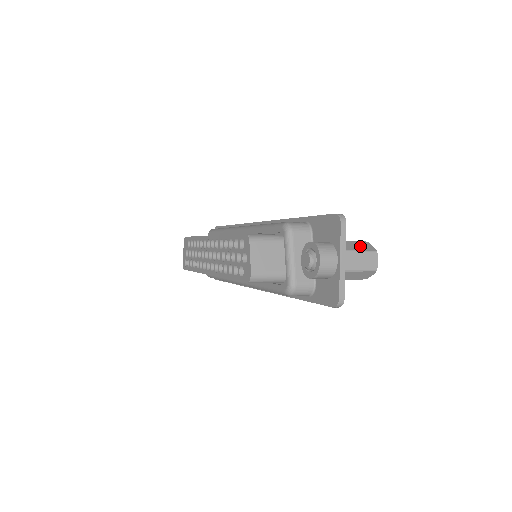
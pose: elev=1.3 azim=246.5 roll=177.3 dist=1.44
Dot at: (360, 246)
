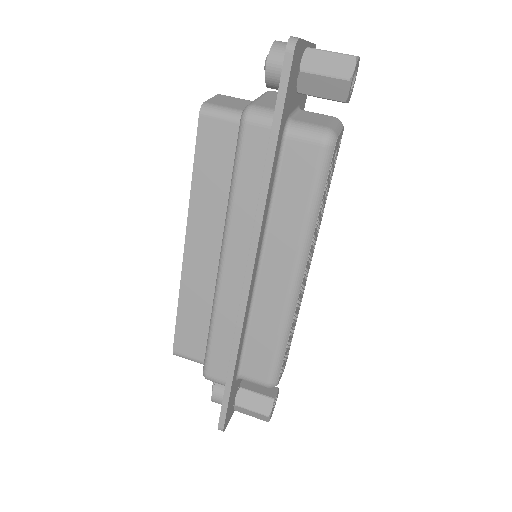
Dot at: (255, 416)
